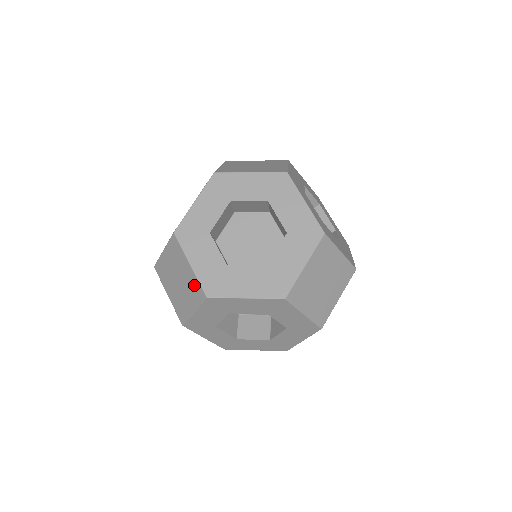
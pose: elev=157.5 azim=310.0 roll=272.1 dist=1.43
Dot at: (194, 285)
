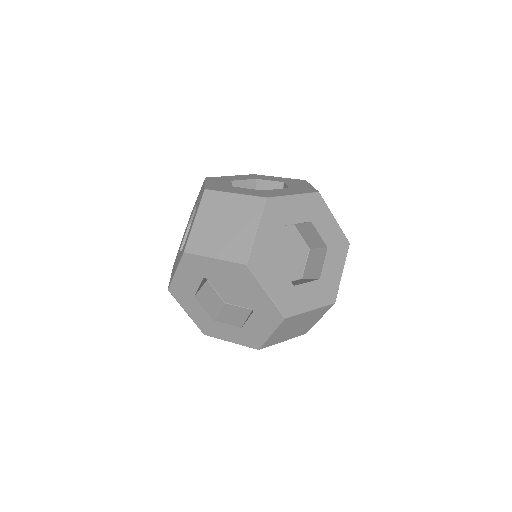
Dot at: (247, 204)
